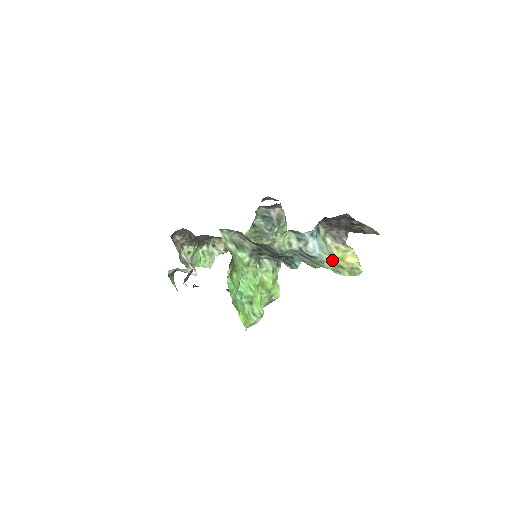
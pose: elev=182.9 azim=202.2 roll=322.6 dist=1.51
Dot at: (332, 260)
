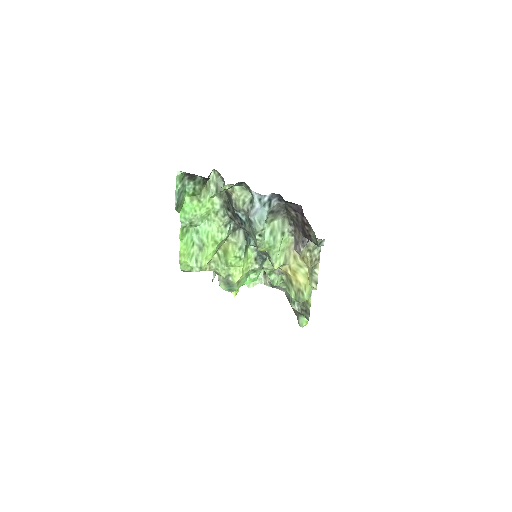
Dot at: (283, 263)
